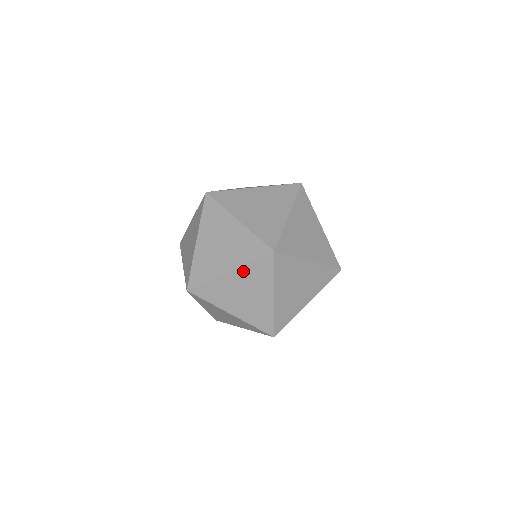
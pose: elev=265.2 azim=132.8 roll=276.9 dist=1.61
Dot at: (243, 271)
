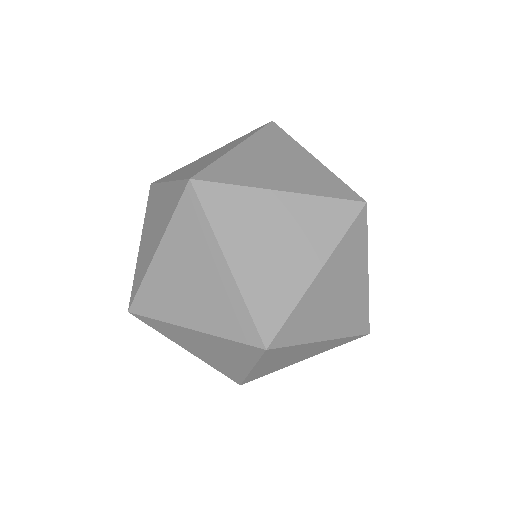
Dot at: (254, 142)
